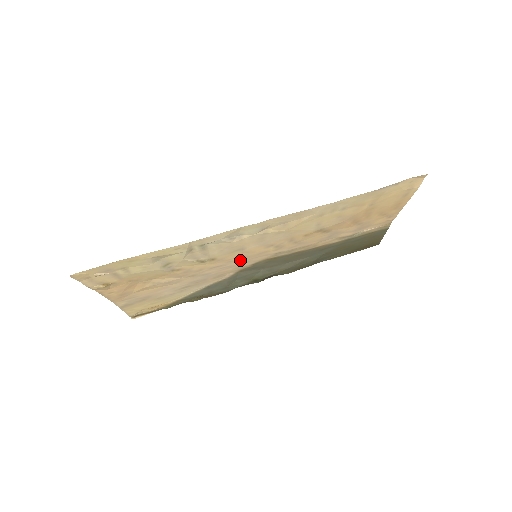
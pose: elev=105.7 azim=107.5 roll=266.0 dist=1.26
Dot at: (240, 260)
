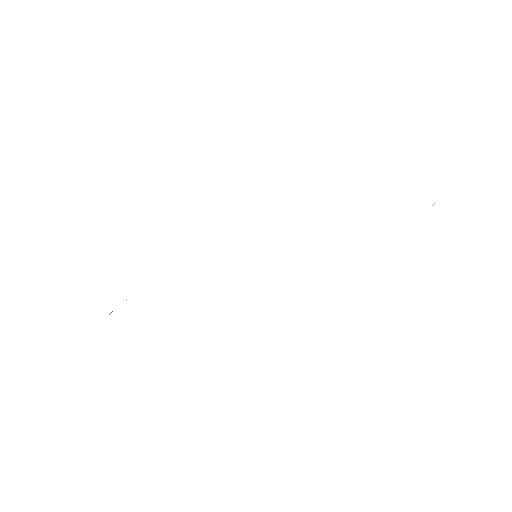
Dot at: occluded
